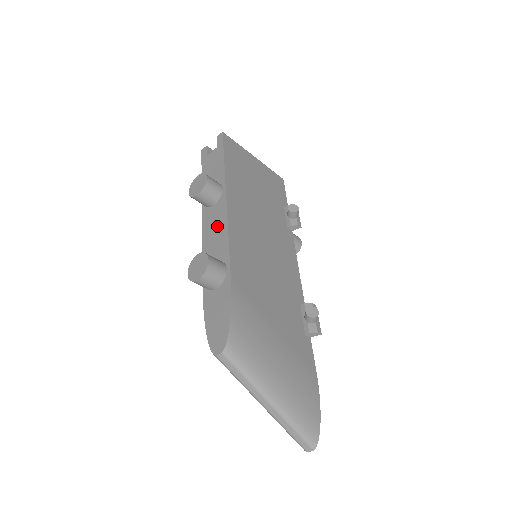
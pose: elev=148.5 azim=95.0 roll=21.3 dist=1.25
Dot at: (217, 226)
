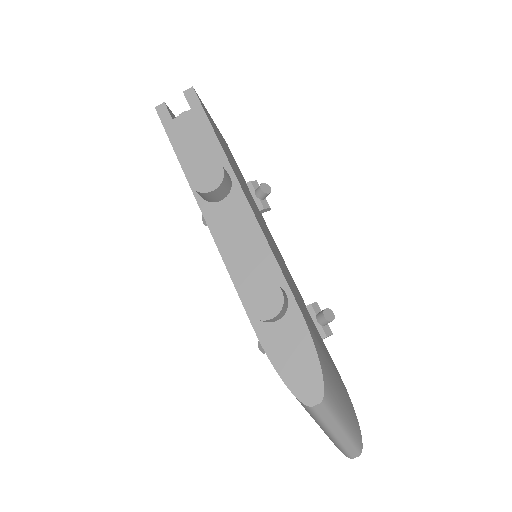
Dot at: (242, 232)
